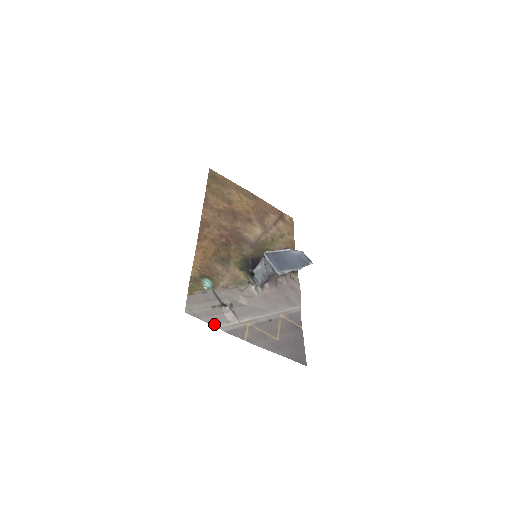
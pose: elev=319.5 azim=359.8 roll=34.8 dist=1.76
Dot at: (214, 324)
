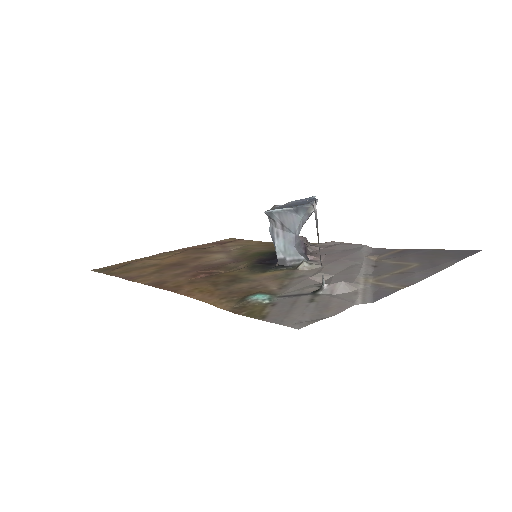
Dot at: (350, 305)
